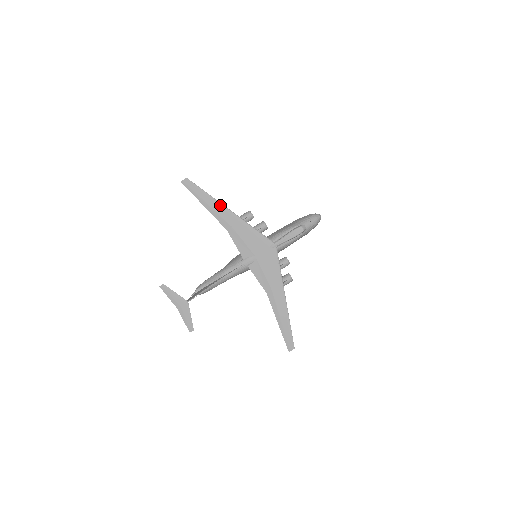
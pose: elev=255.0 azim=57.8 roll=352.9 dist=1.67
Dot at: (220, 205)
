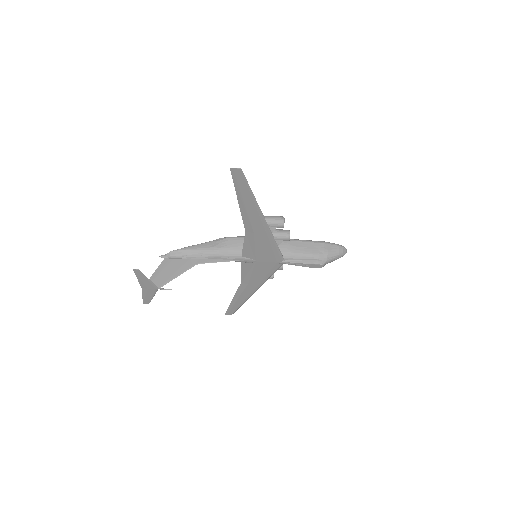
Dot at: (258, 212)
